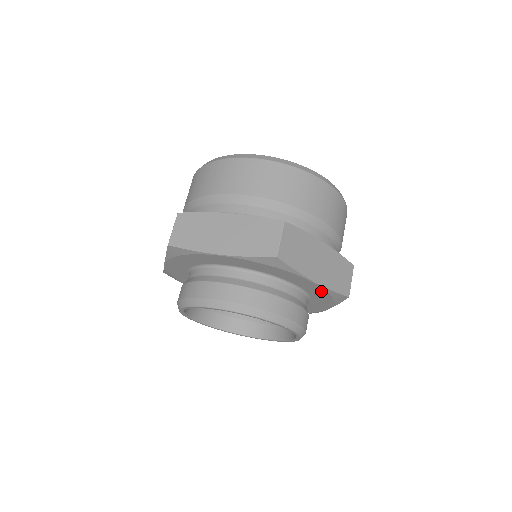
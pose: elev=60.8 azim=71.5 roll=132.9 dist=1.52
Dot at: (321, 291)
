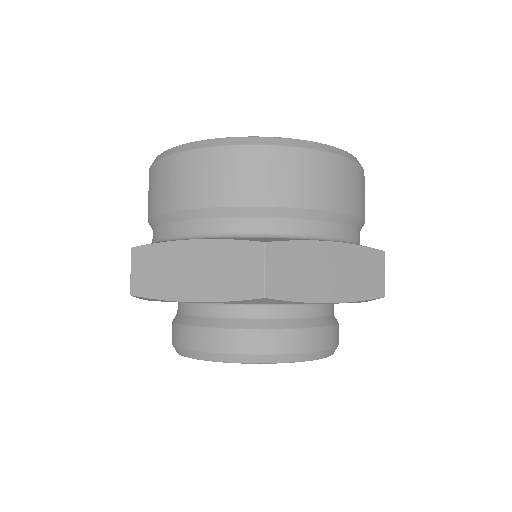
Dot at: occluded
